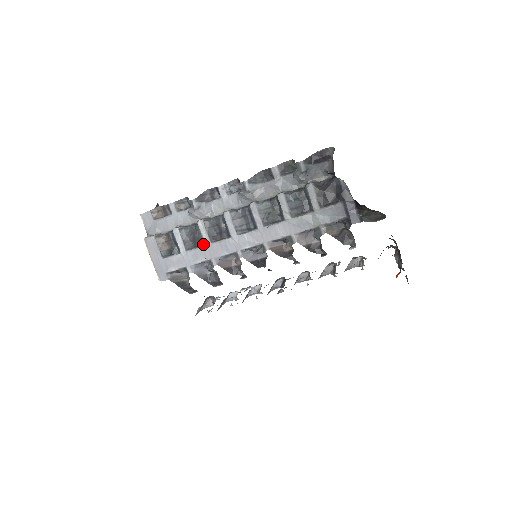
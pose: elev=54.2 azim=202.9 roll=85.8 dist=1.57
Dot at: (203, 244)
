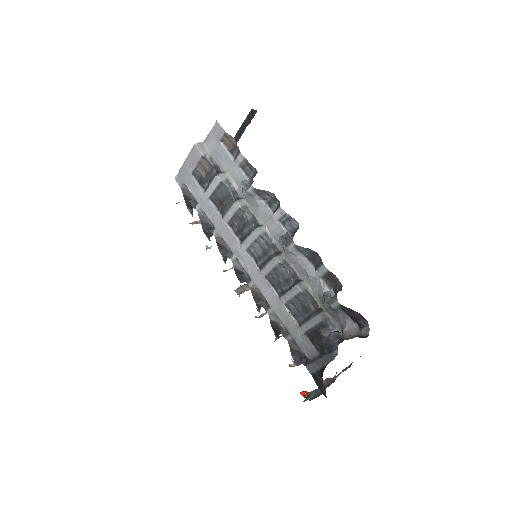
Dot at: (223, 215)
